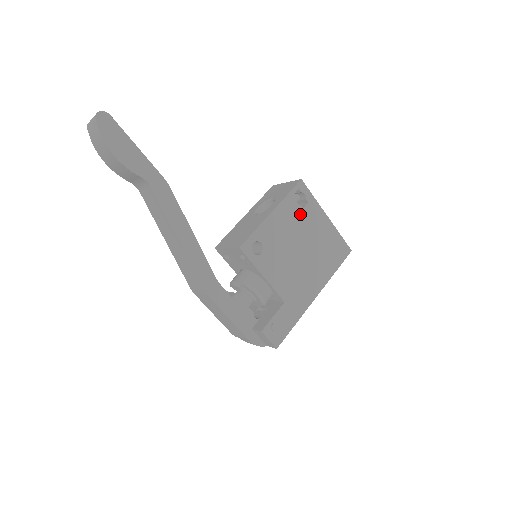
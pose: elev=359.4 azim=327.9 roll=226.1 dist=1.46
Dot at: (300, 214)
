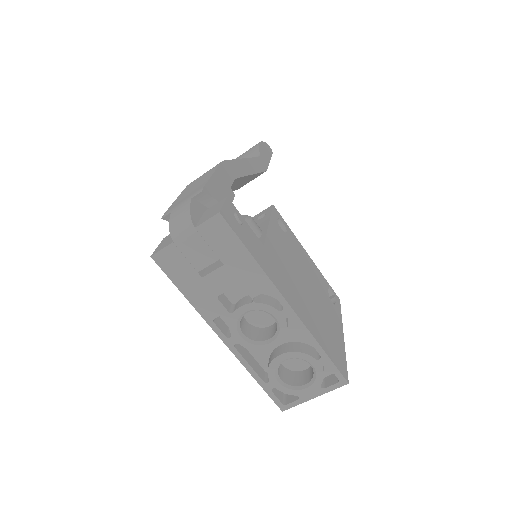
Dot at: (324, 292)
